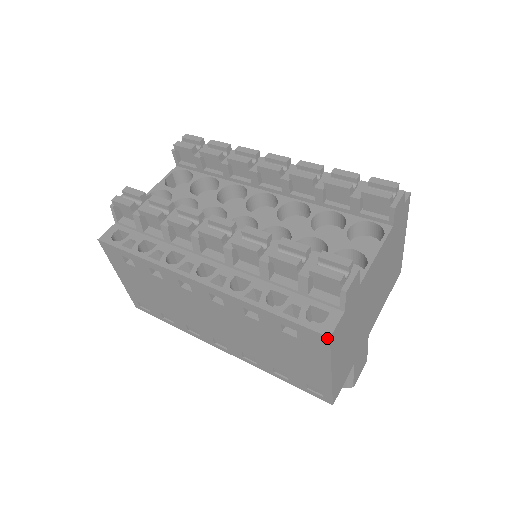
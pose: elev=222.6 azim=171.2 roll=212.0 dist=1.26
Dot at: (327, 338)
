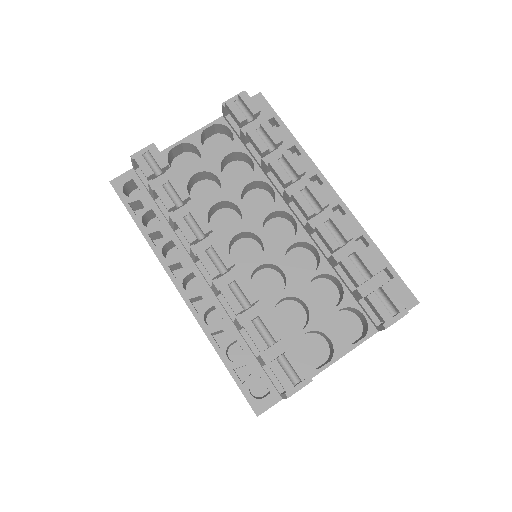
Dot at: (256, 414)
